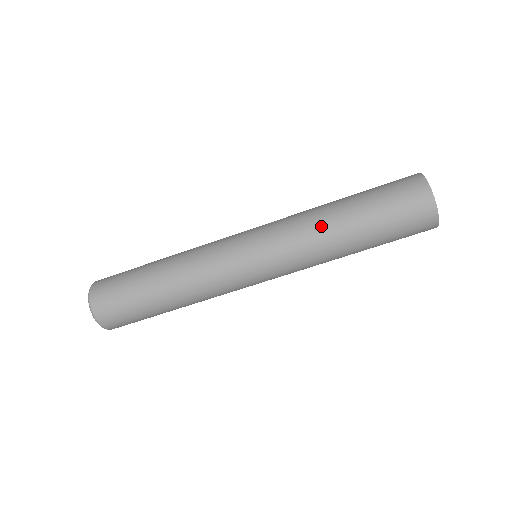
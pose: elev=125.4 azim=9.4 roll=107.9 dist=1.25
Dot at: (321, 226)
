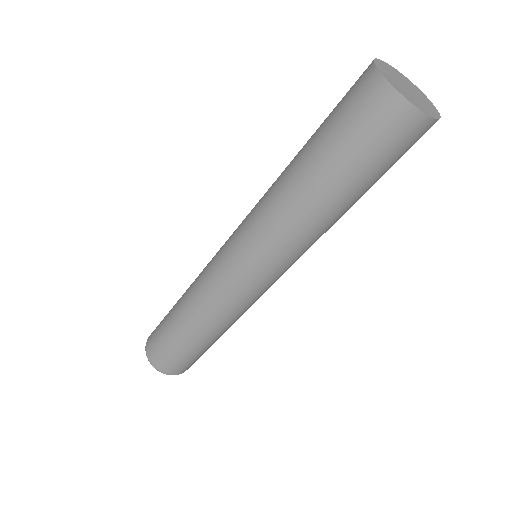
Dot at: (277, 179)
